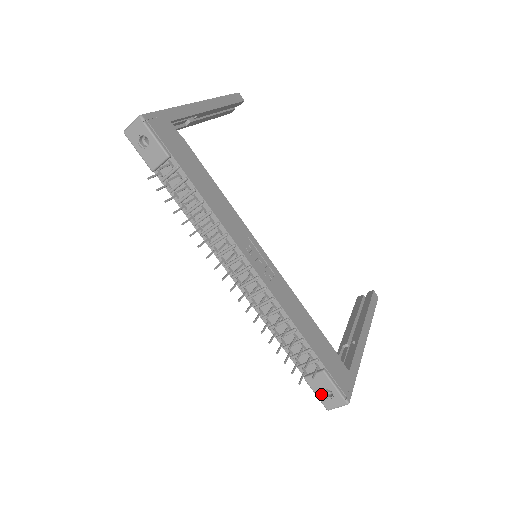
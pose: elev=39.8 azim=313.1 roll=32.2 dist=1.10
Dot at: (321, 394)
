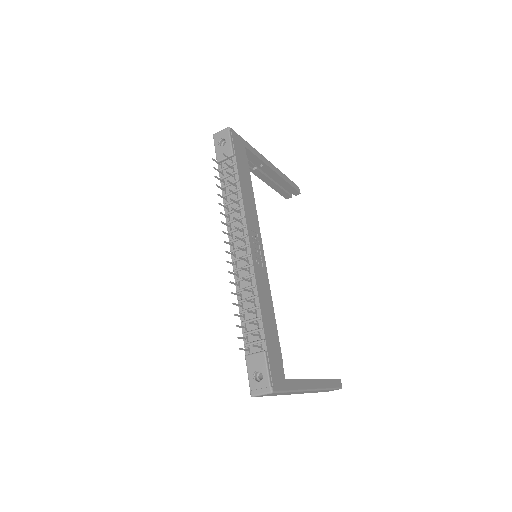
Dot at: (253, 376)
